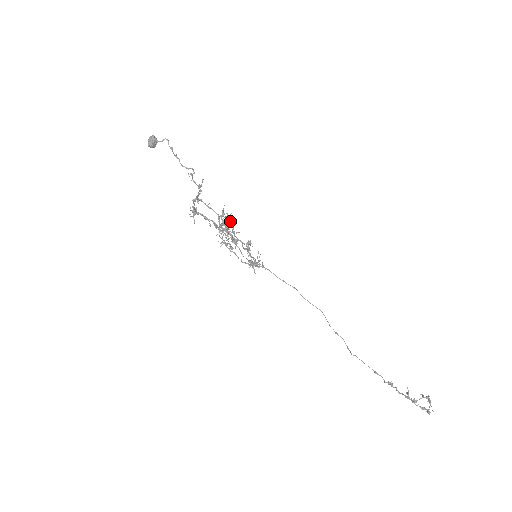
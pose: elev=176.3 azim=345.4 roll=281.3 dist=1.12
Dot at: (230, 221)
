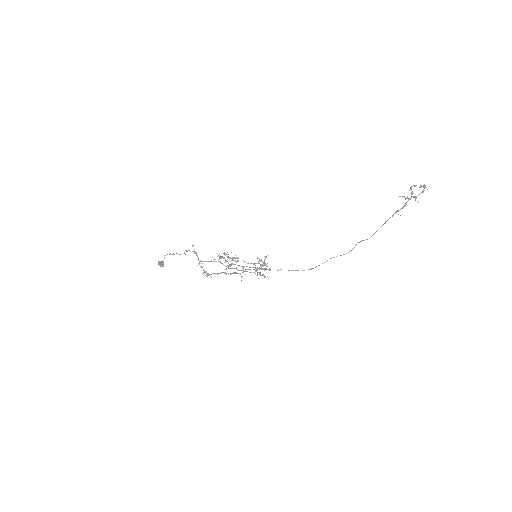
Dot at: (225, 254)
